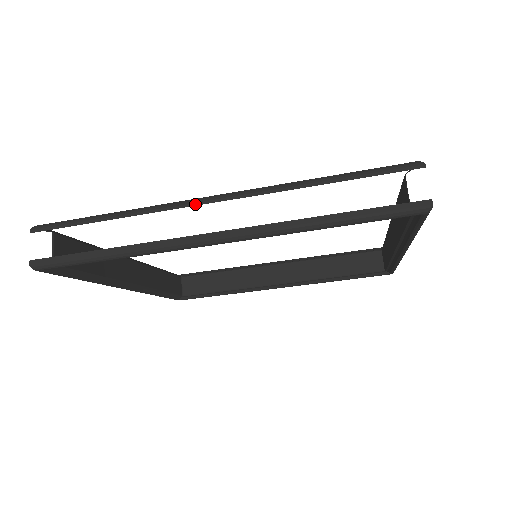
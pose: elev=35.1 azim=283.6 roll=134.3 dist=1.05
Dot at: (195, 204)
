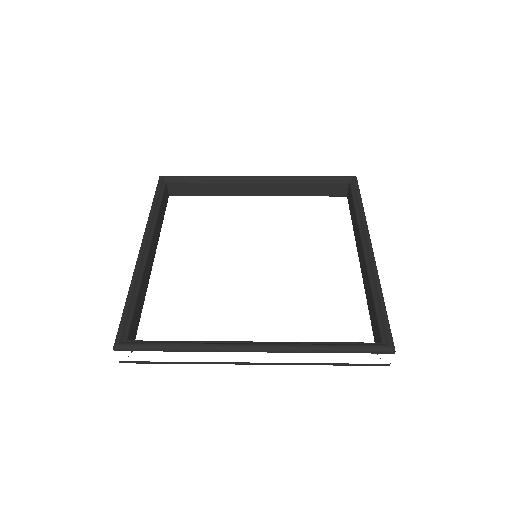
Dot at: occluded
